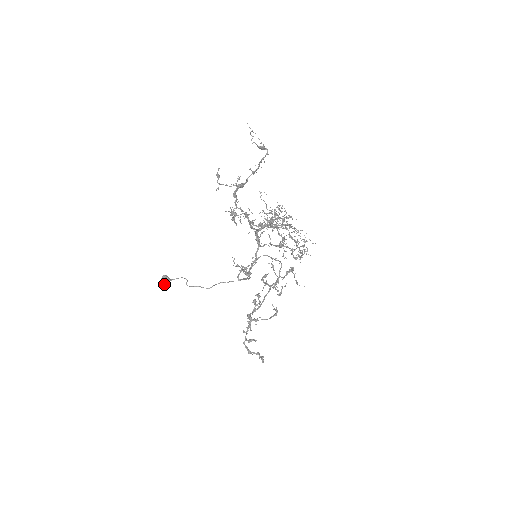
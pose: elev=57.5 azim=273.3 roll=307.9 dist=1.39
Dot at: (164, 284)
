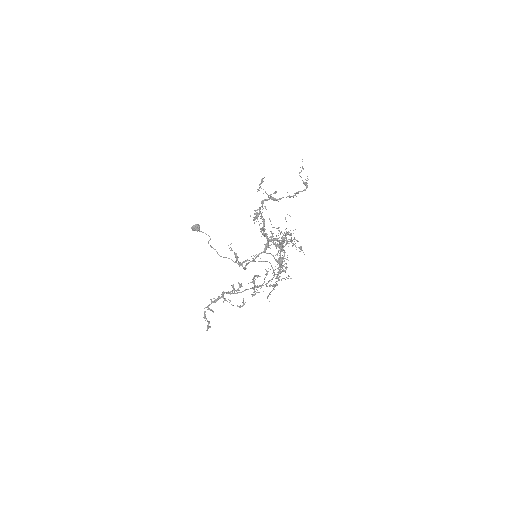
Dot at: (193, 230)
